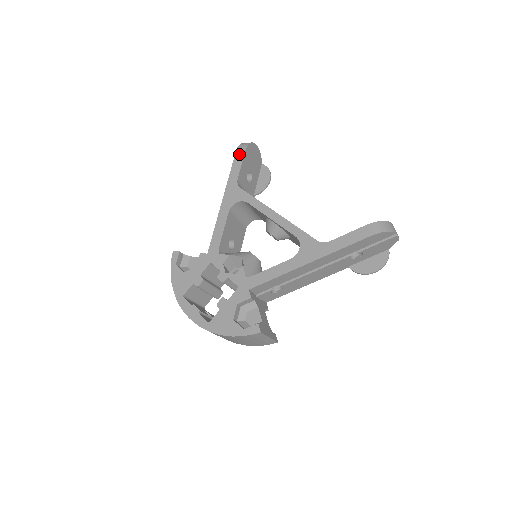
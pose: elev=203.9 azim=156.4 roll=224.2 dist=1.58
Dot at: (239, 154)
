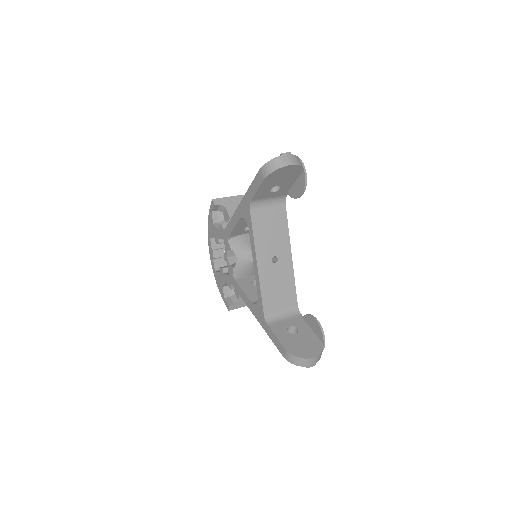
Dot at: (259, 177)
